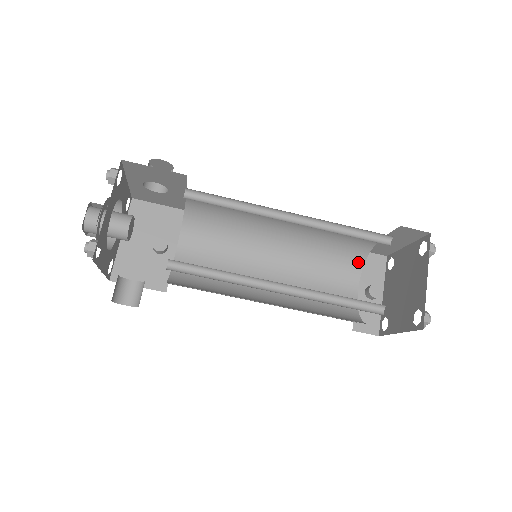
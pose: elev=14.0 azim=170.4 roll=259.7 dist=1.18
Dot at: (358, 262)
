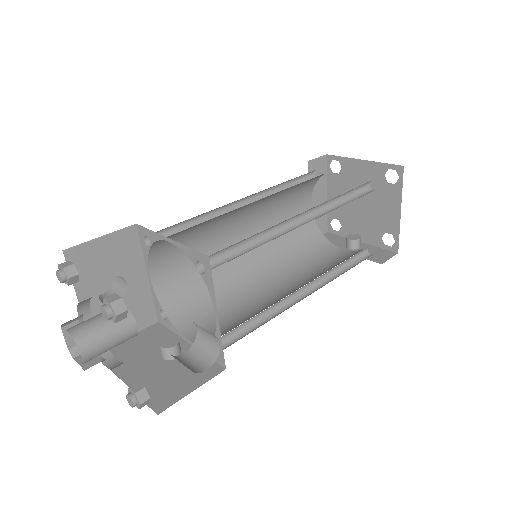
Dot at: (319, 237)
